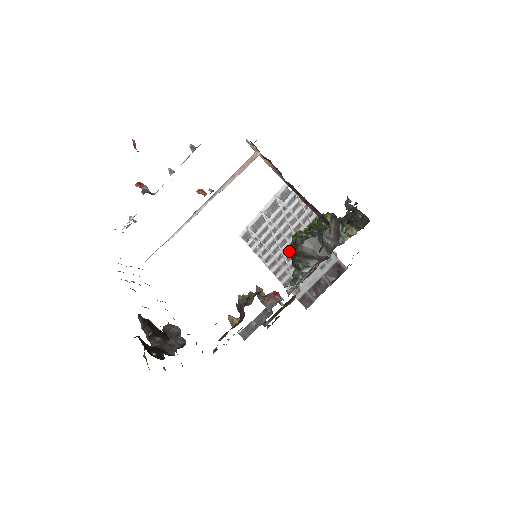
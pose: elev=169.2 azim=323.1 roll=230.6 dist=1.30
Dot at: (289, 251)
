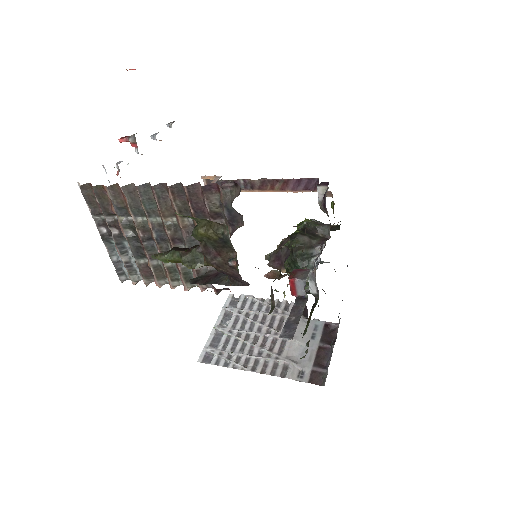
Dot at: (267, 342)
